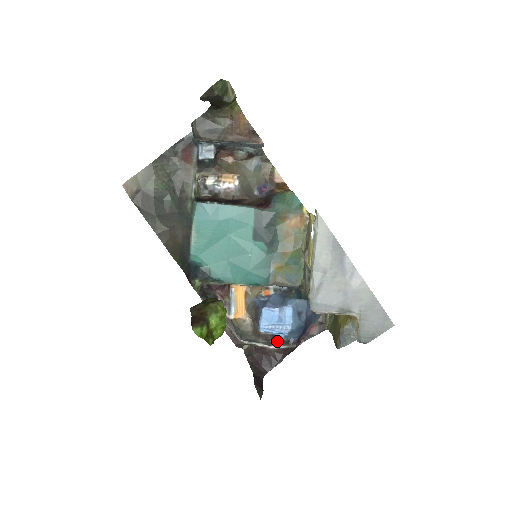
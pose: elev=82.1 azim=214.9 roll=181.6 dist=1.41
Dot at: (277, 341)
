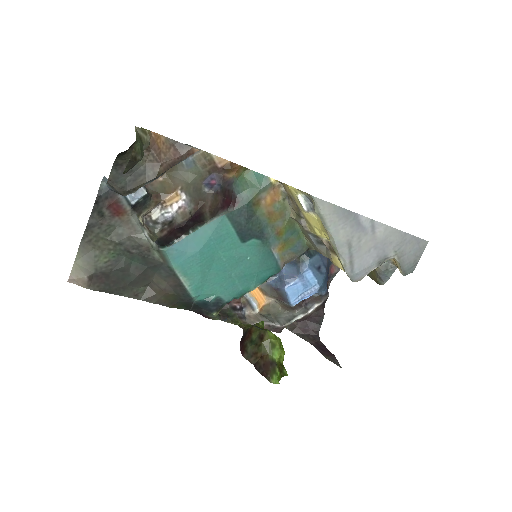
Dot at: (310, 301)
